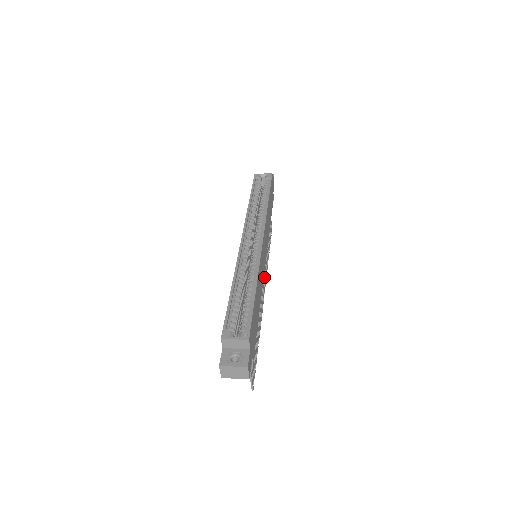
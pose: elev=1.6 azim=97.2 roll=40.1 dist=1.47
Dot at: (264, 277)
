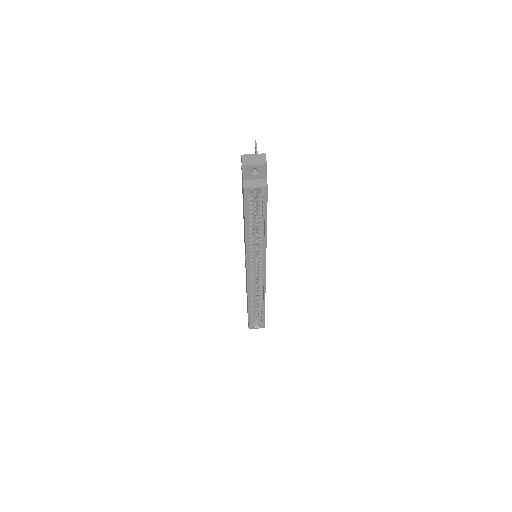
Dot at: occluded
